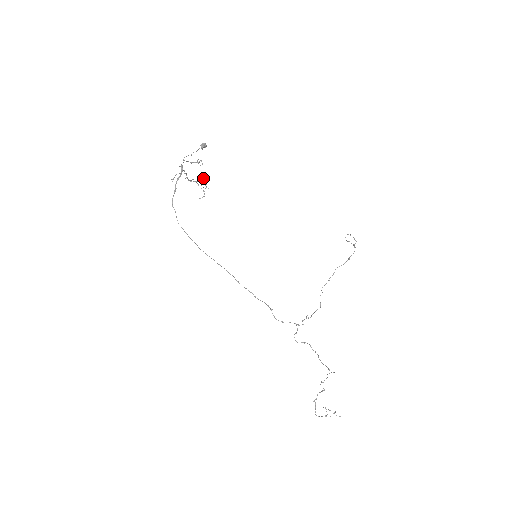
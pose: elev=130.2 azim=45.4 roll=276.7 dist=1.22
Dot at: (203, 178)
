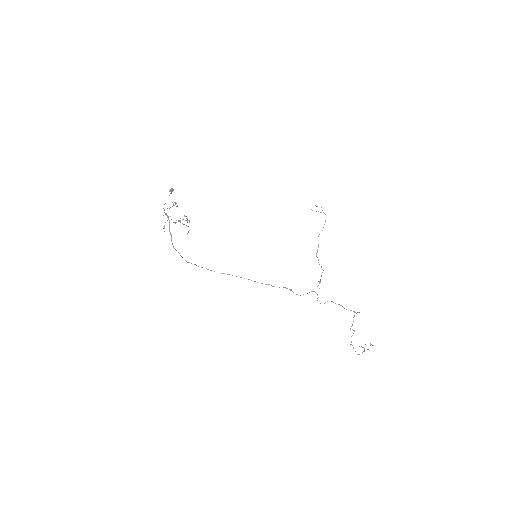
Dot at: (184, 216)
